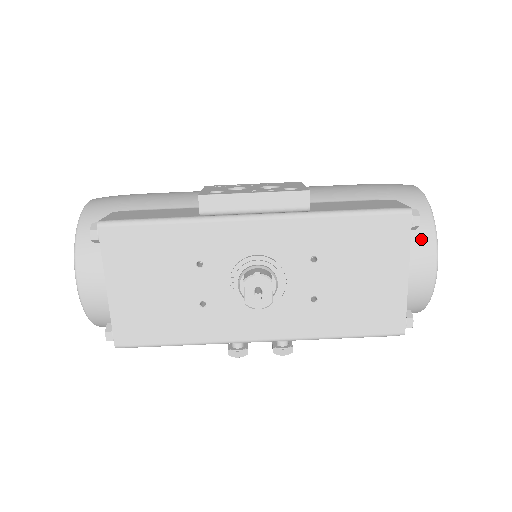
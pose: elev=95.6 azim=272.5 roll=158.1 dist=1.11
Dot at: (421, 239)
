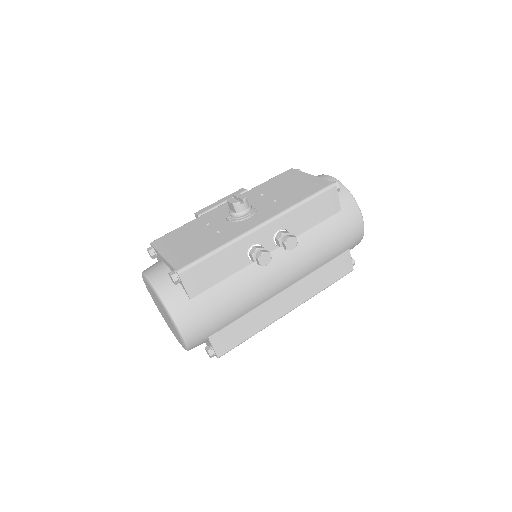
Dot at: occluded
